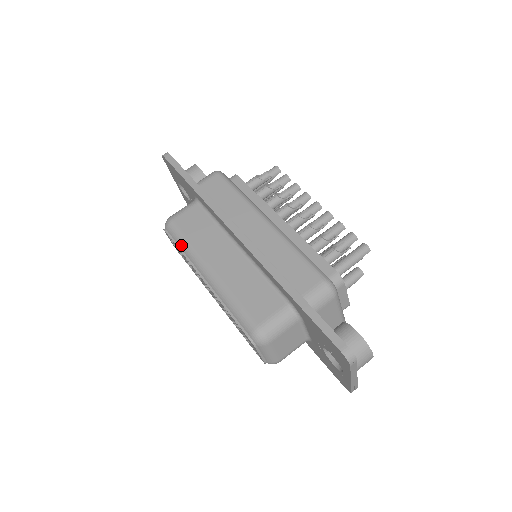
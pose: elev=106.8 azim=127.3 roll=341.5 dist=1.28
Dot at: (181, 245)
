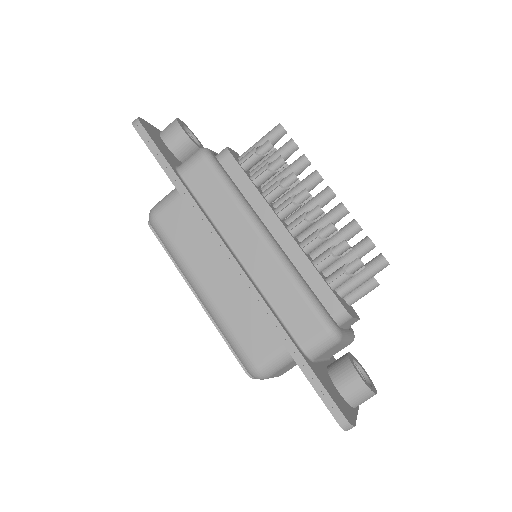
Dot at: (169, 251)
